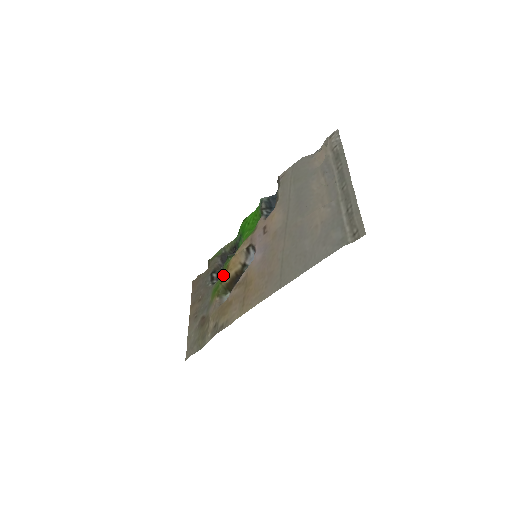
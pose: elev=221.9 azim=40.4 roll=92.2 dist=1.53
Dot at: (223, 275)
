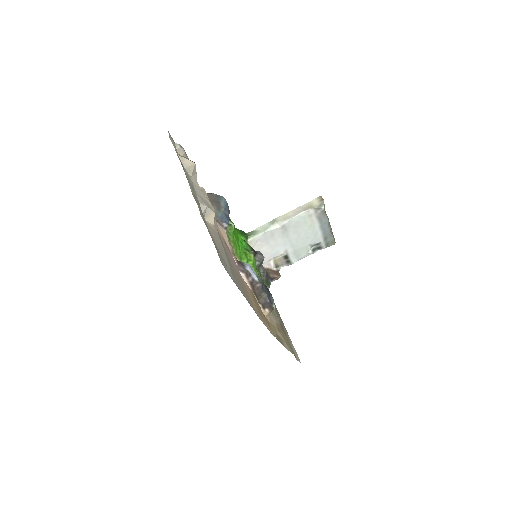
Dot at: occluded
